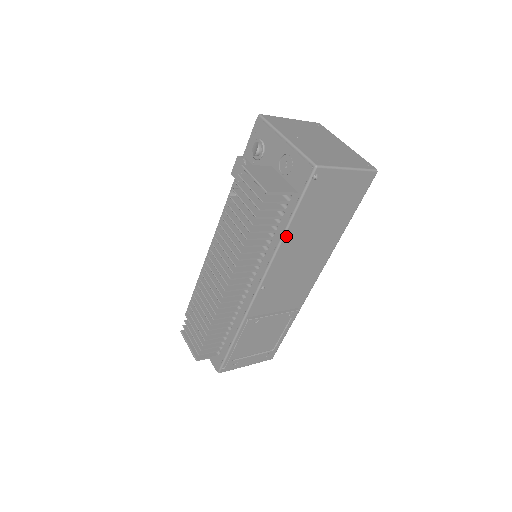
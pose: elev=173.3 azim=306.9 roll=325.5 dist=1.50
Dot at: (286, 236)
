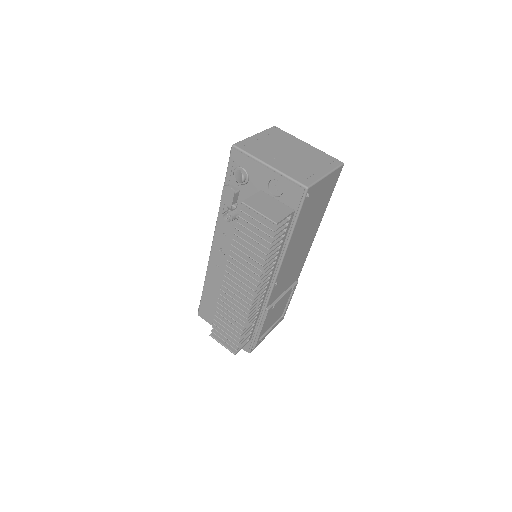
Dot at: (290, 243)
